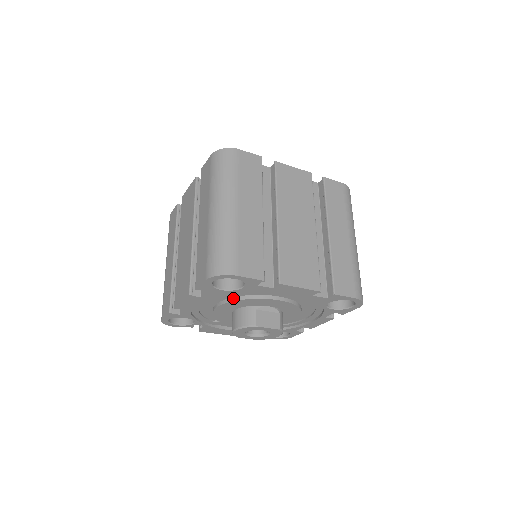
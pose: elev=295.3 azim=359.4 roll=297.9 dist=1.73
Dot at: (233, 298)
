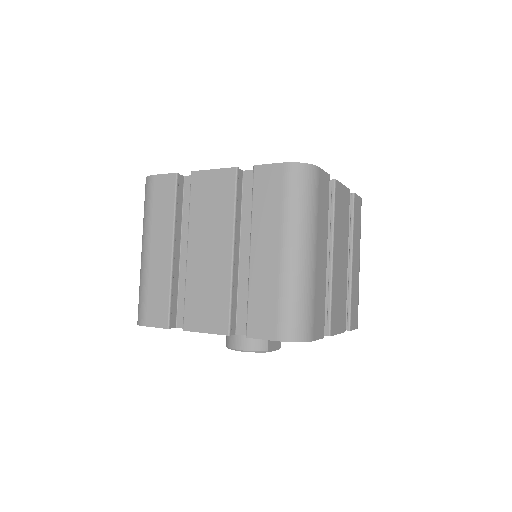
Dot at: occluded
